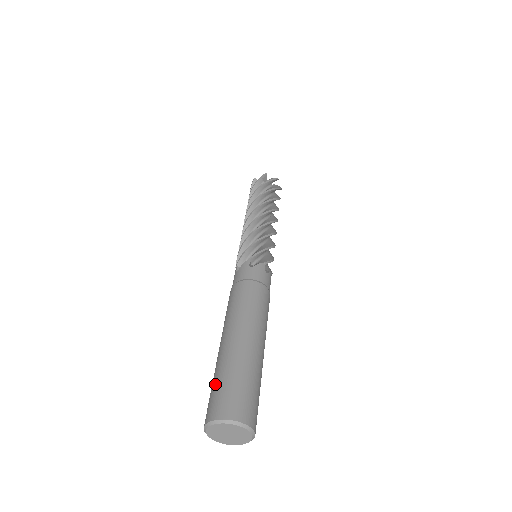
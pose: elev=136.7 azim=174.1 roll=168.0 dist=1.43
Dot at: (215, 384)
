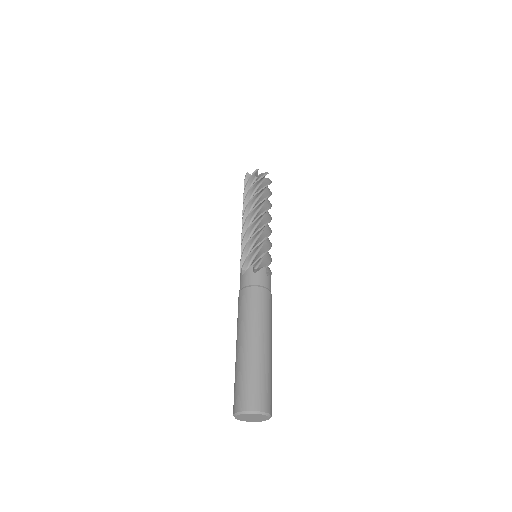
Dot at: (238, 381)
